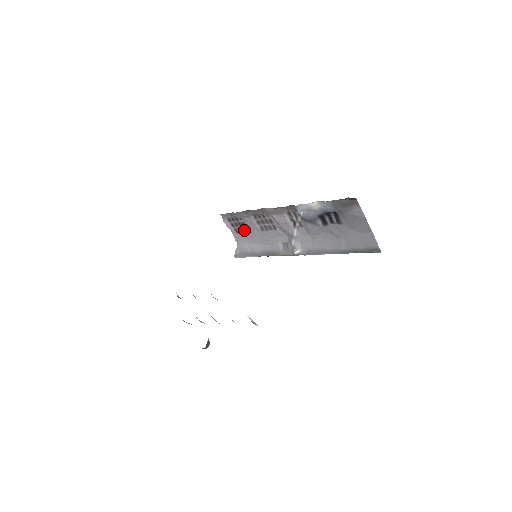
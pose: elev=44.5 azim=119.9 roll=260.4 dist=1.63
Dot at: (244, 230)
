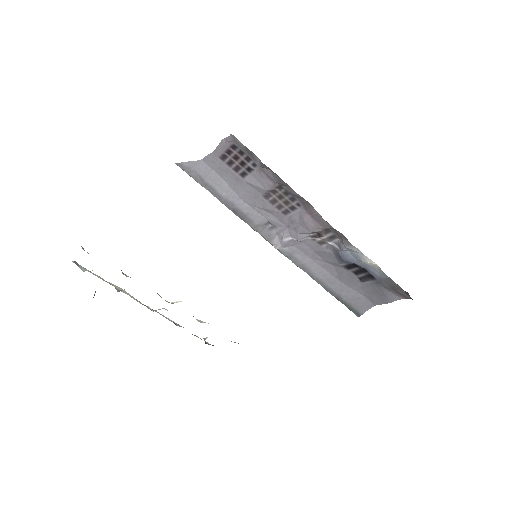
Dot at: (238, 170)
